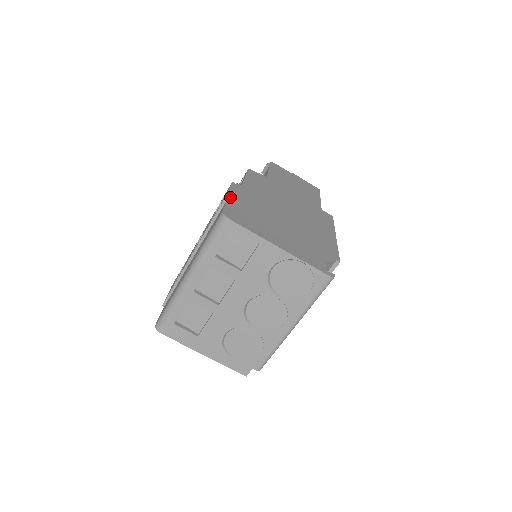
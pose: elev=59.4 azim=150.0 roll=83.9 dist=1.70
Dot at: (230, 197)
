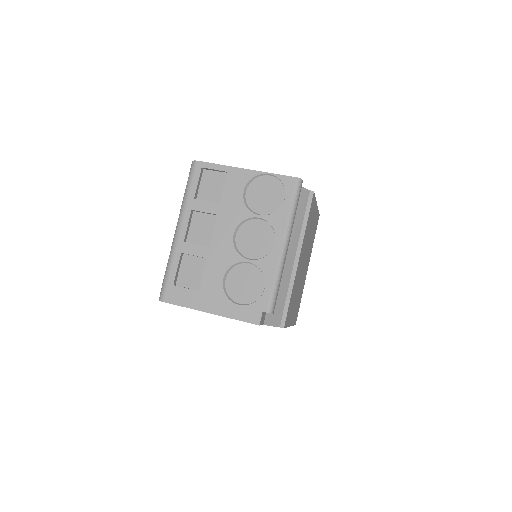
Dot at: occluded
